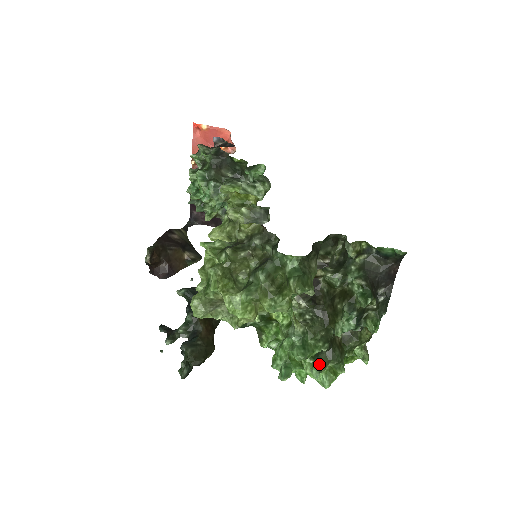
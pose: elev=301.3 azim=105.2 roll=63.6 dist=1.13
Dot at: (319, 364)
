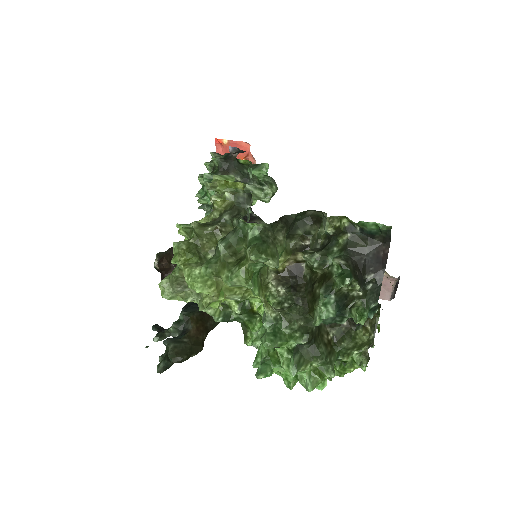
Dot at: (297, 359)
